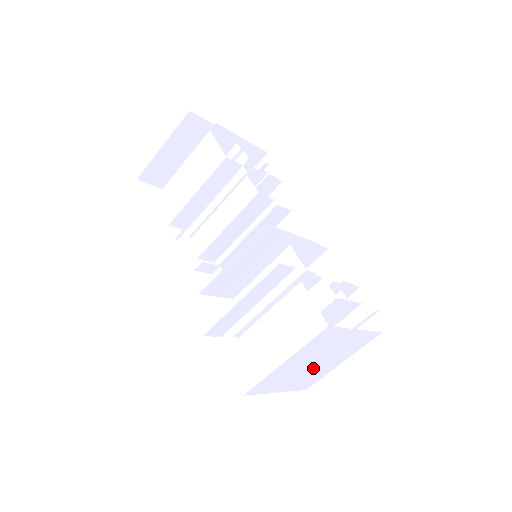
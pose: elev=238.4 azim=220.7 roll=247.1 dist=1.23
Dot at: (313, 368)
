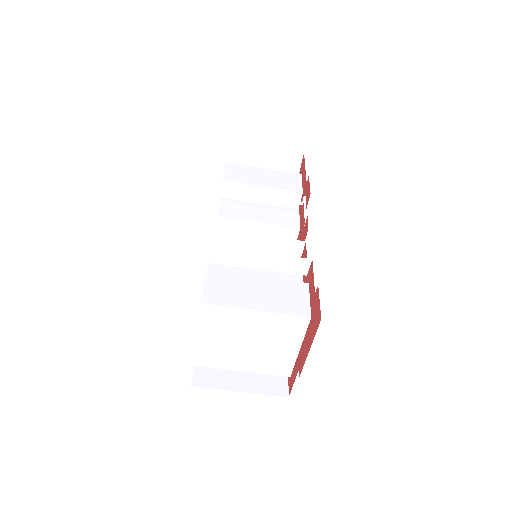
Dot at: (238, 347)
